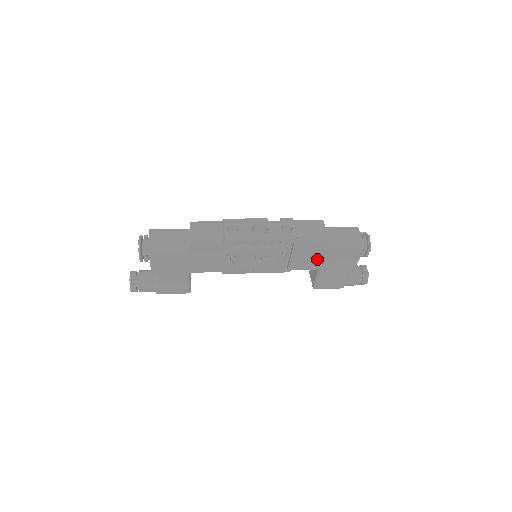
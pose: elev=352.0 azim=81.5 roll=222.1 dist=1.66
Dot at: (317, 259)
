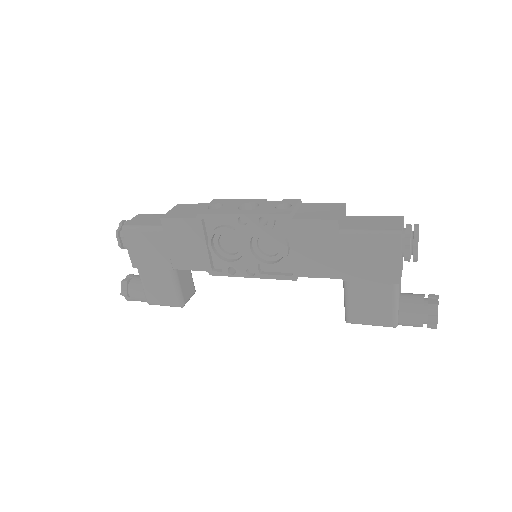
Dot at: (331, 257)
